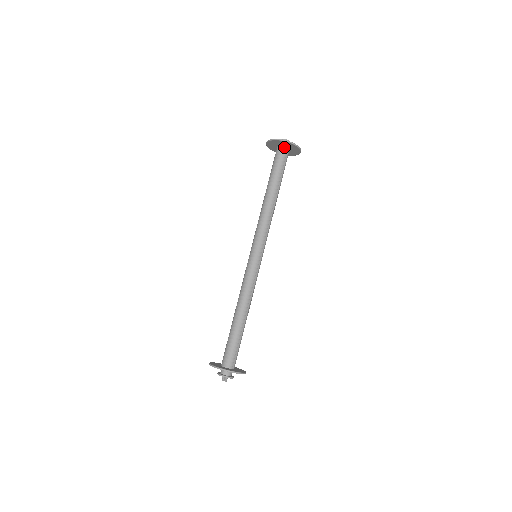
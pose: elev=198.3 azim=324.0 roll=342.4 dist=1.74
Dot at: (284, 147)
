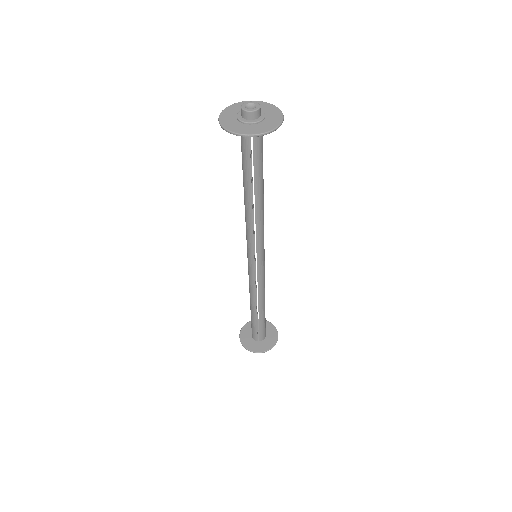
Dot at: occluded
